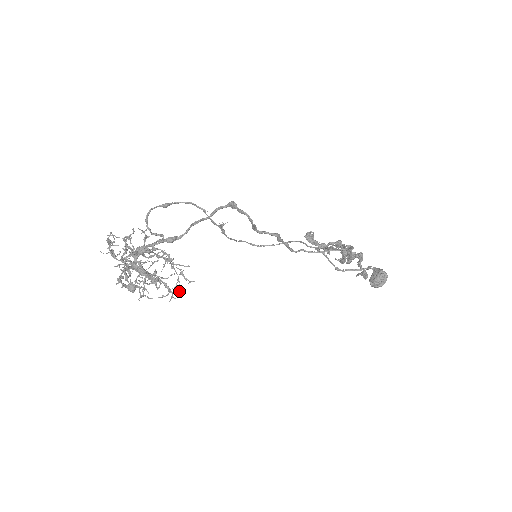
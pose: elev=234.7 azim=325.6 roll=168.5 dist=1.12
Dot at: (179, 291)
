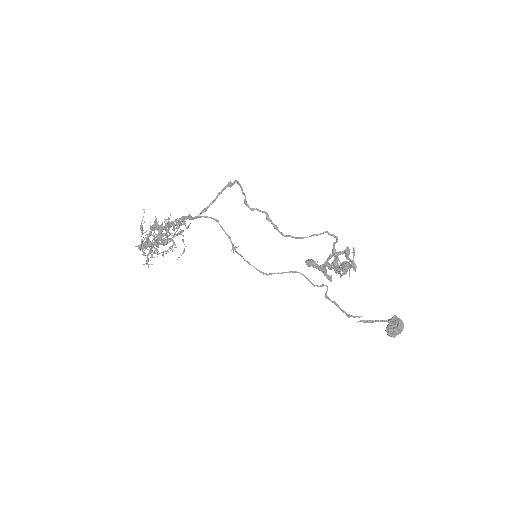
Dot at: occluded
